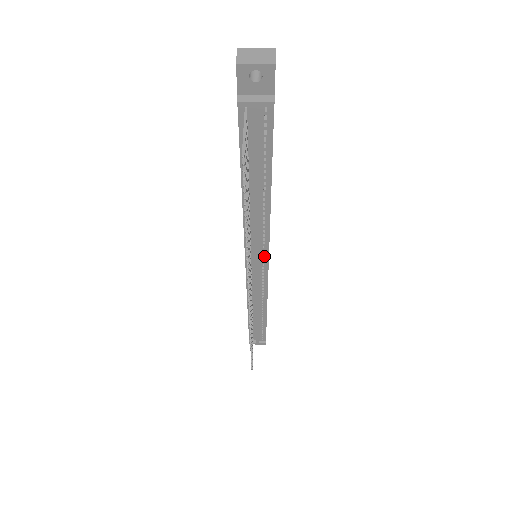
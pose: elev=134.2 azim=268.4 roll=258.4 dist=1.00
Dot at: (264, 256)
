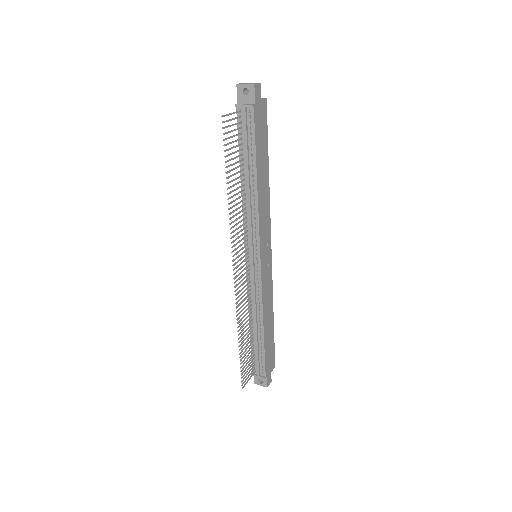
Dot at: (257, 248)
